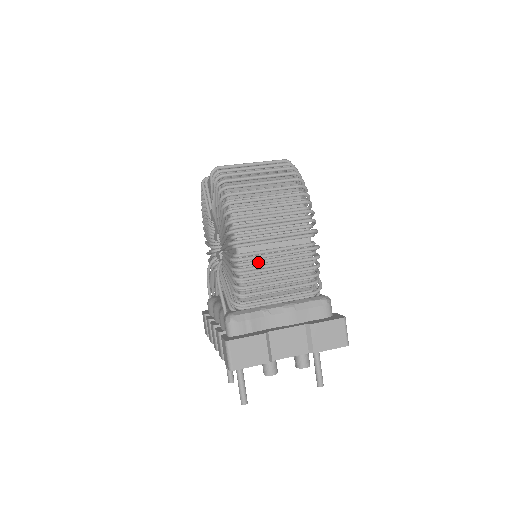
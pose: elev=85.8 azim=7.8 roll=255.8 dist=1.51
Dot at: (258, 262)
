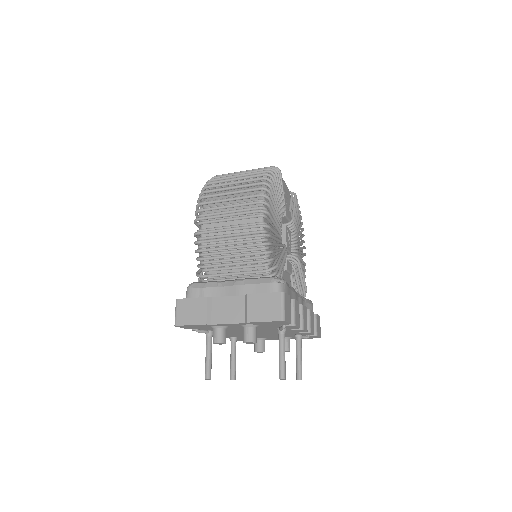
Dot at: (213, 237)
